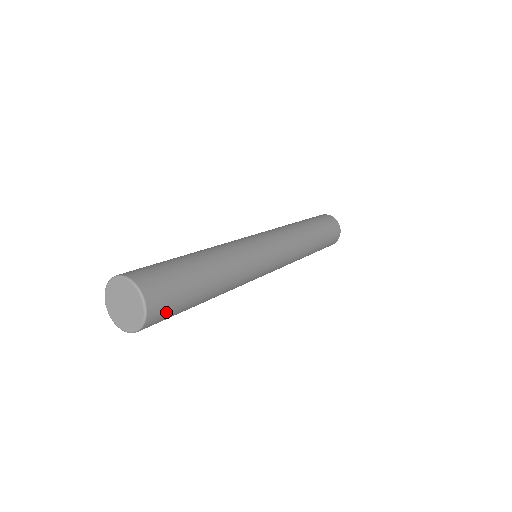
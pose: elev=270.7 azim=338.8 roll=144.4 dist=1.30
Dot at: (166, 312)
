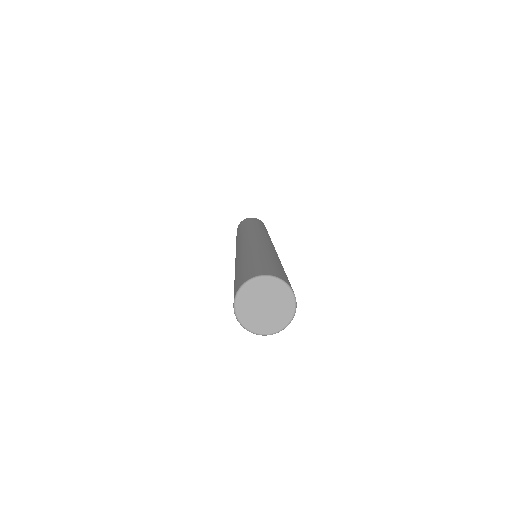
Dot at: (290, 284)
